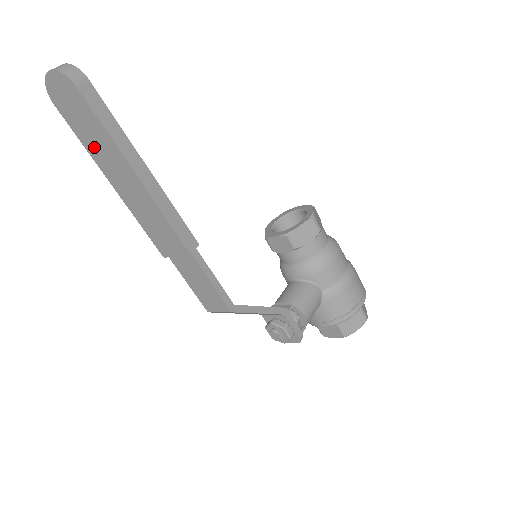
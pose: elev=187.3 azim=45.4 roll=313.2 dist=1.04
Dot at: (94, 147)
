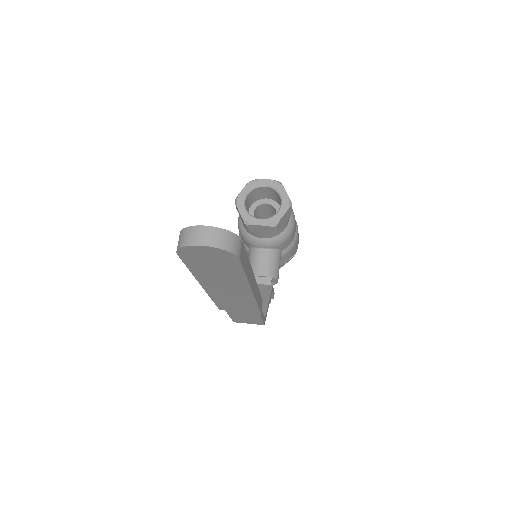
Dot at: (209, 276)
